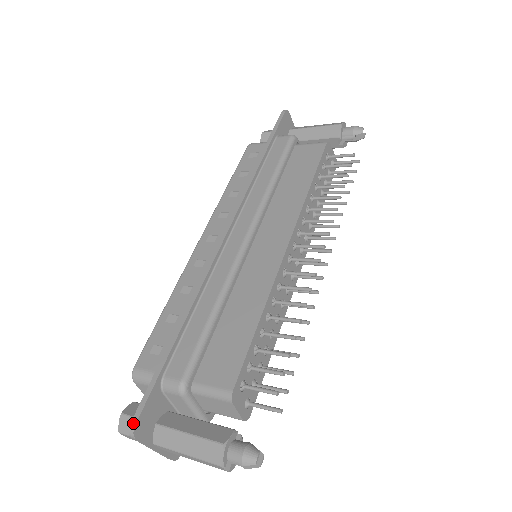
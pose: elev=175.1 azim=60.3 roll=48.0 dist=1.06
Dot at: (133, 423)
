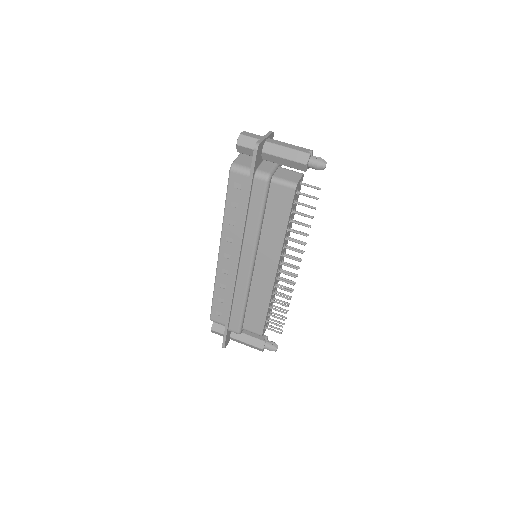
Dot at: (223, 347)
